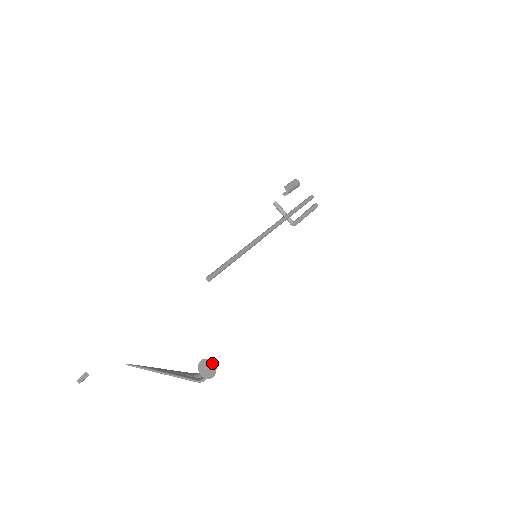
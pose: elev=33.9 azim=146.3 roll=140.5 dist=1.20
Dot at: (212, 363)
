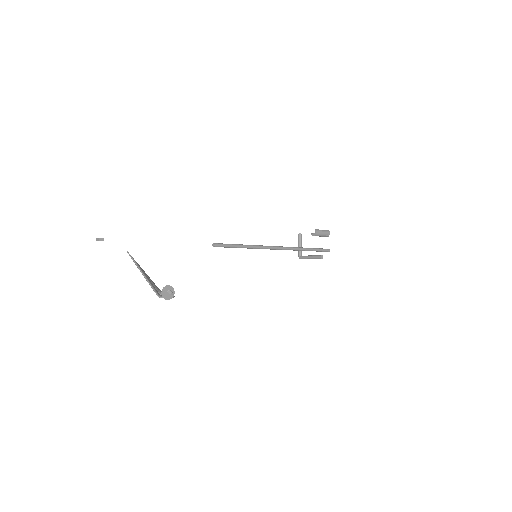
Dot at: (174, 292)
